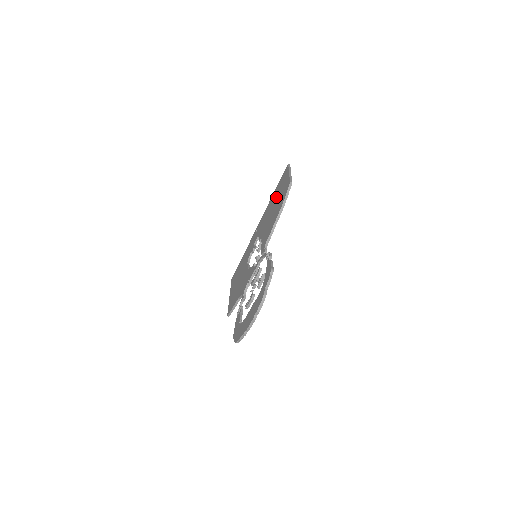
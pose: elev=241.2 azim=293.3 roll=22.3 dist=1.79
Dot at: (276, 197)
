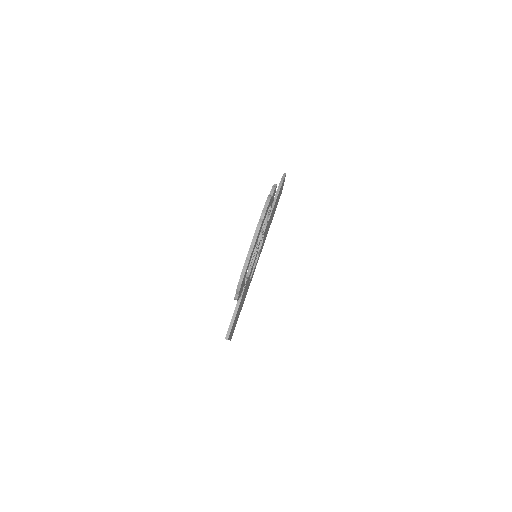
Dot at: occluded
